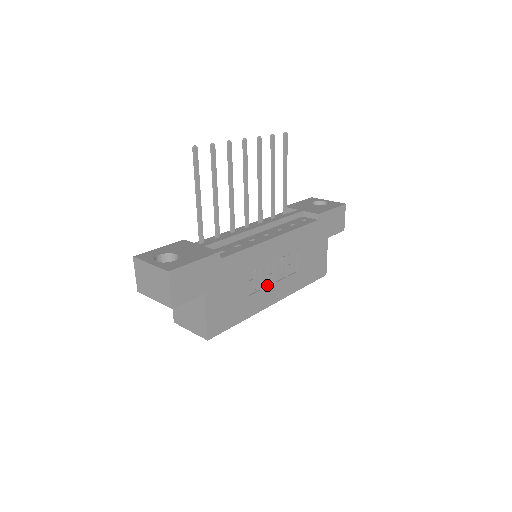
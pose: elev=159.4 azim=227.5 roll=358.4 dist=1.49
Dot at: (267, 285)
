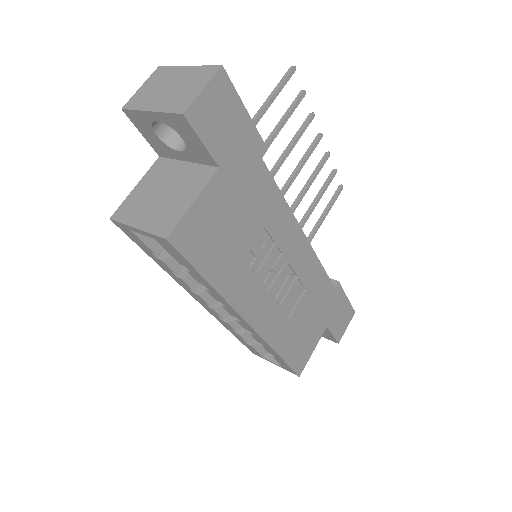
Dot at: (260, 284)
